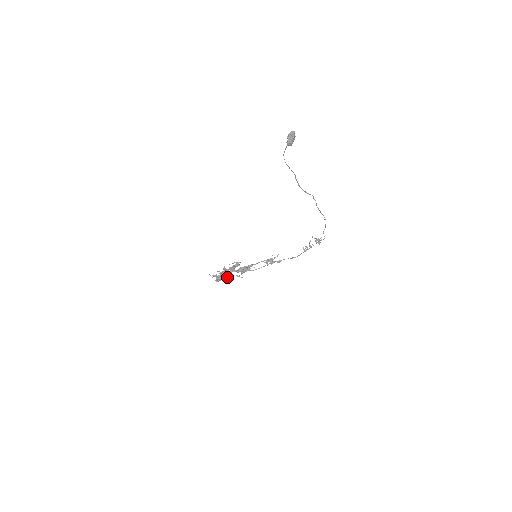
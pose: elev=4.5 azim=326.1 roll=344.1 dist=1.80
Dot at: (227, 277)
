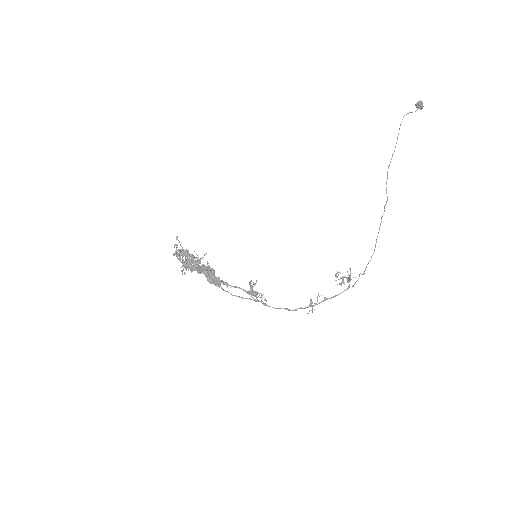
Dot at: (187, 265)
